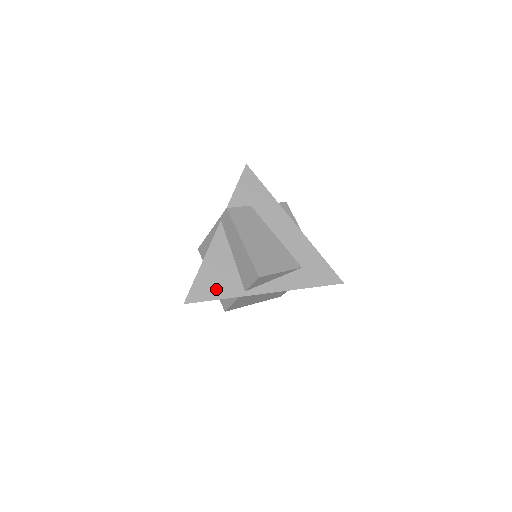
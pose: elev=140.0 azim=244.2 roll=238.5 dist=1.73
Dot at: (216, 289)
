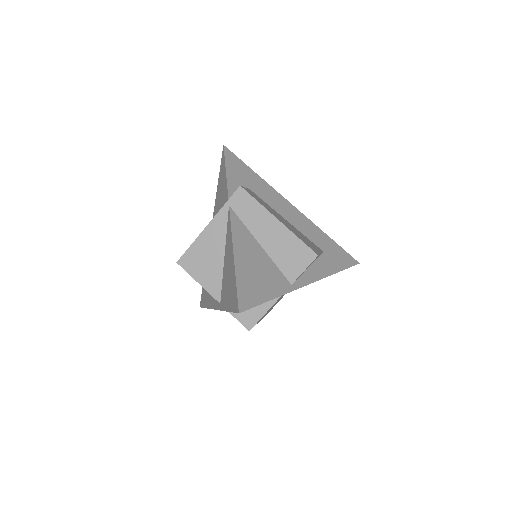
Dot at: (264, 287)
